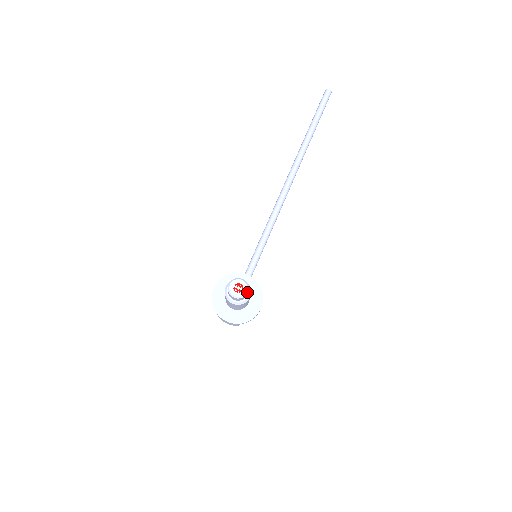
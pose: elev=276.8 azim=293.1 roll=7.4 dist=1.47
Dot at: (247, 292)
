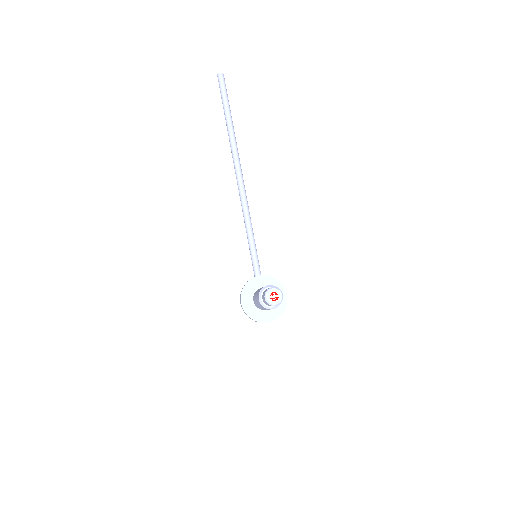
Dot at: (282, 295)
